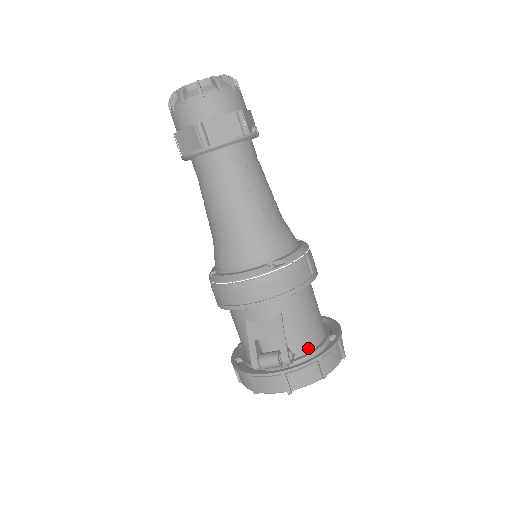
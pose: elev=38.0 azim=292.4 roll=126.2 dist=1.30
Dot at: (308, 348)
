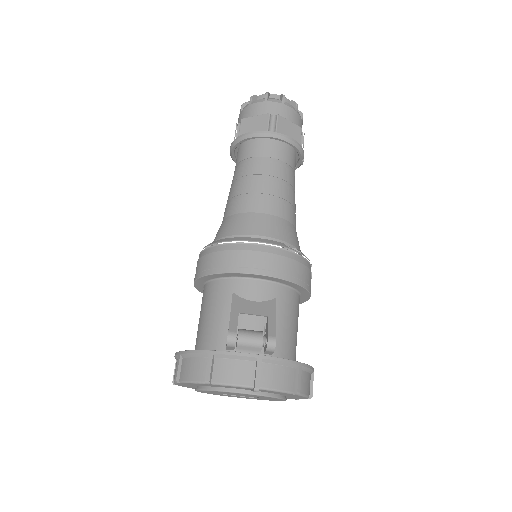
Dot at: (285, 358)
